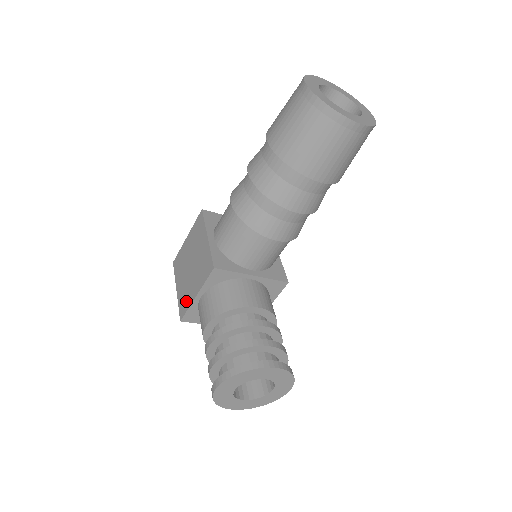
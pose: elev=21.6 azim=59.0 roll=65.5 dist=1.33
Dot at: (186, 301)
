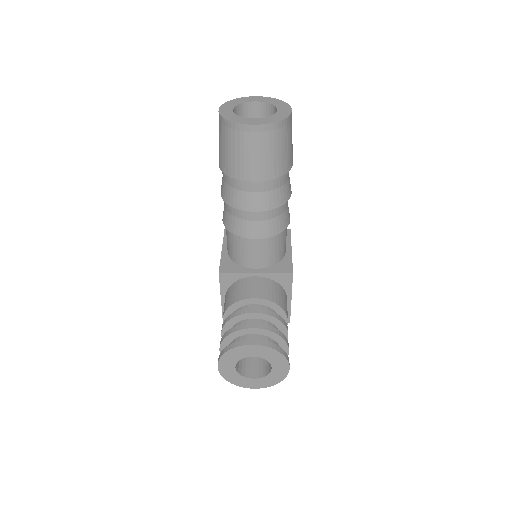
Dot at: occluded
